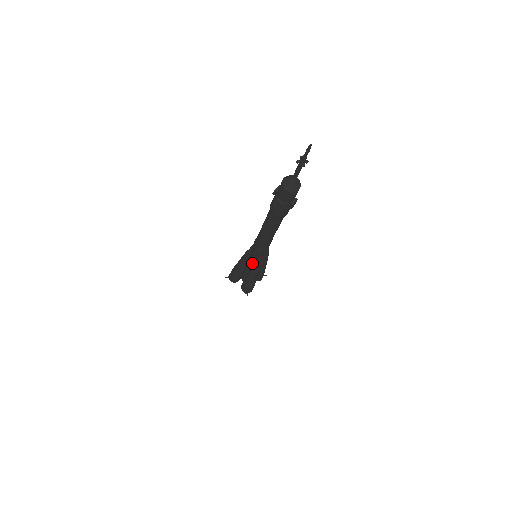
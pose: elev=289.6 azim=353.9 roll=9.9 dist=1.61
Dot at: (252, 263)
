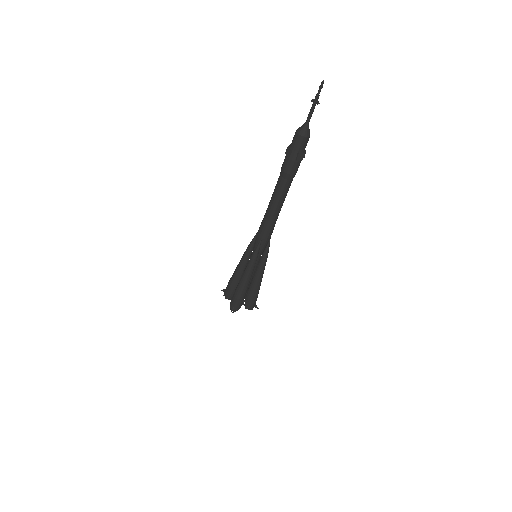
Dot at: occluded
